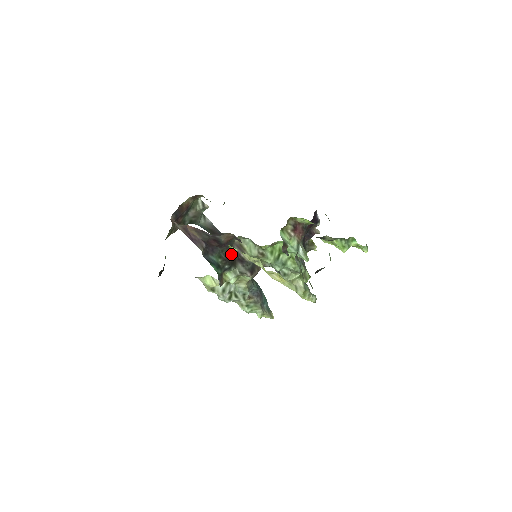
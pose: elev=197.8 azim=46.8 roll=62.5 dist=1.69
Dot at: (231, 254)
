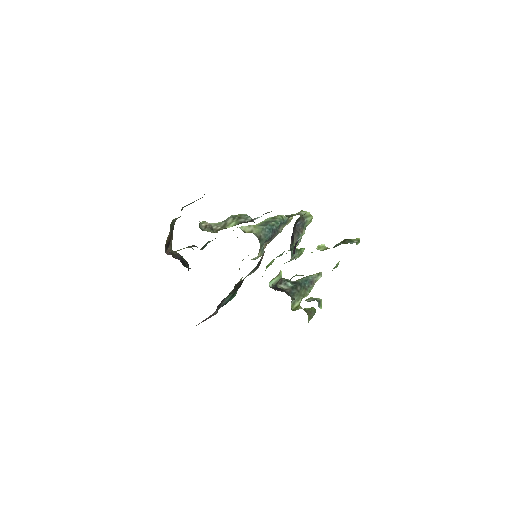
Dot at: (237, 285)
